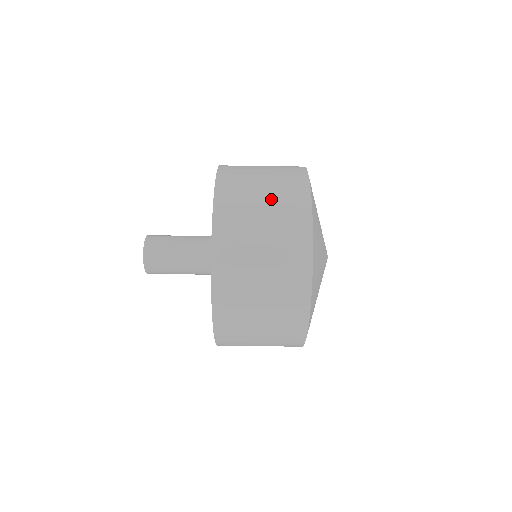
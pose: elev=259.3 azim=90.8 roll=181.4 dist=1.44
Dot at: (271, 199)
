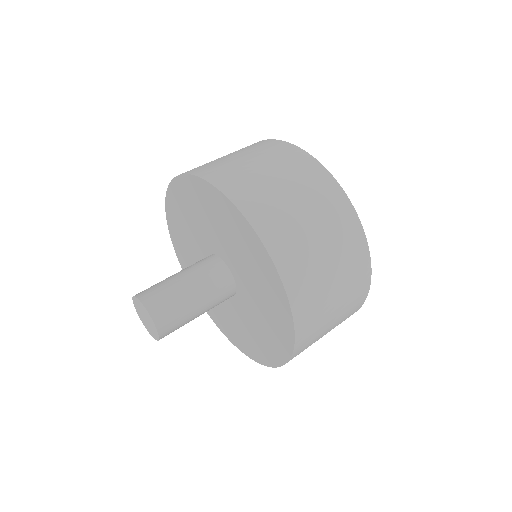
Dot at: occluded
